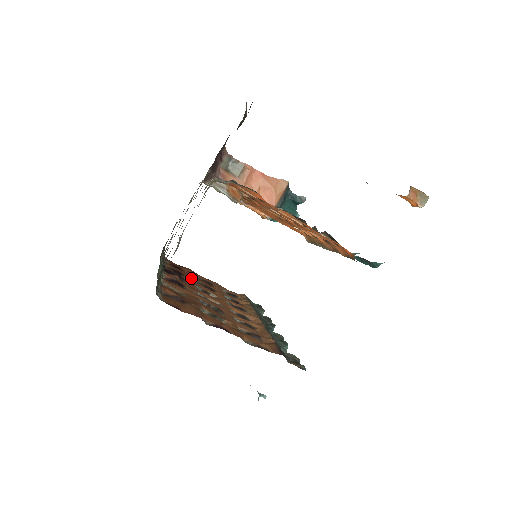
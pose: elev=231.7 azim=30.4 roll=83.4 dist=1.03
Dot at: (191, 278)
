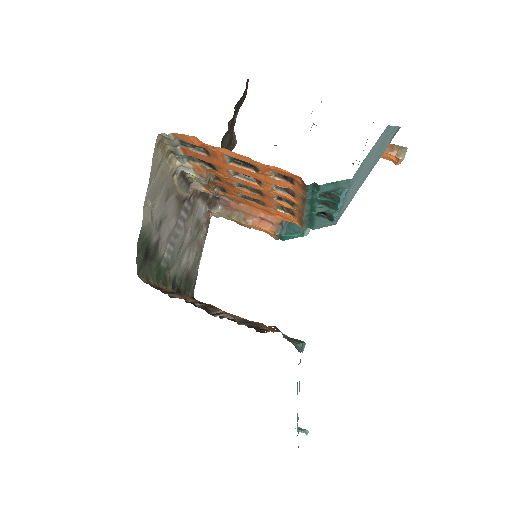
Dot at: occluded
